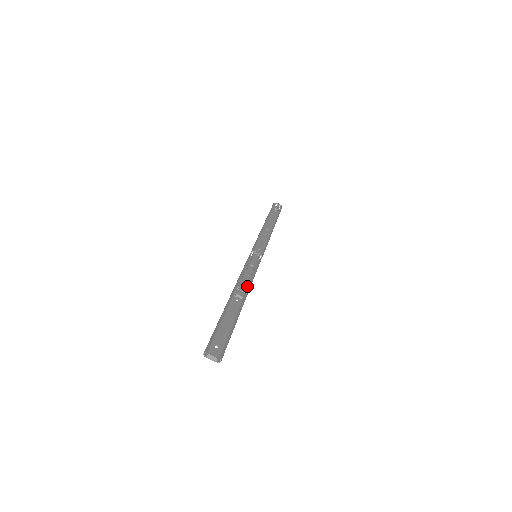
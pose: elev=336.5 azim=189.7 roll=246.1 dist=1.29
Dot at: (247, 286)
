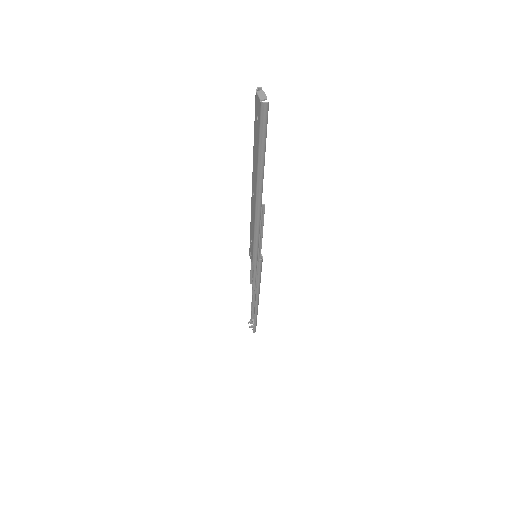
Dot at: occluded
